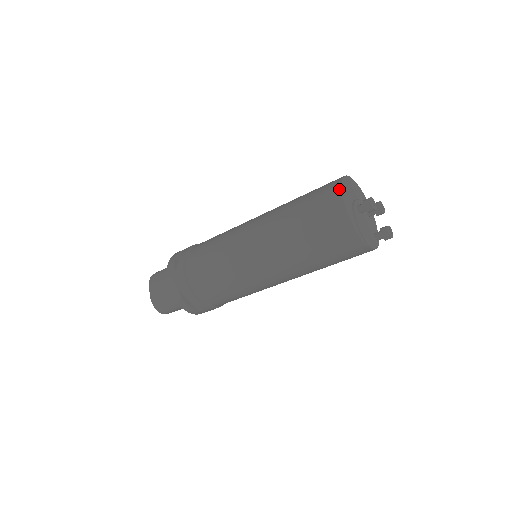
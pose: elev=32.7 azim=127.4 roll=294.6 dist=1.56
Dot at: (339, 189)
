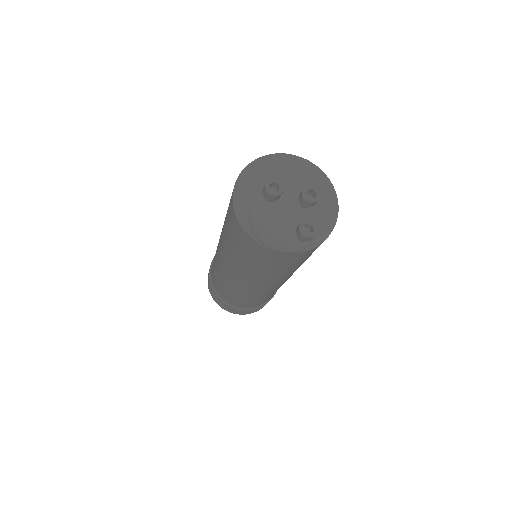
Dot at: (242, 170)
